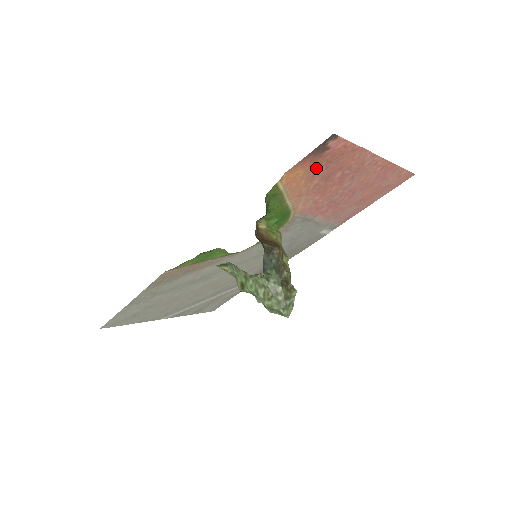
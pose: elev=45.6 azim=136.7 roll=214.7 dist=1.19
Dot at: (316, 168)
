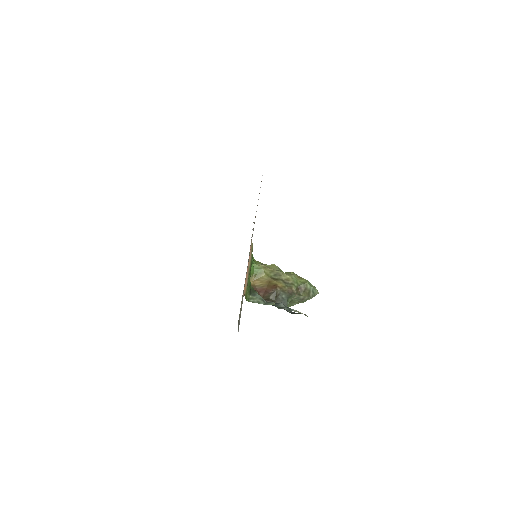
Dot at: occluded
